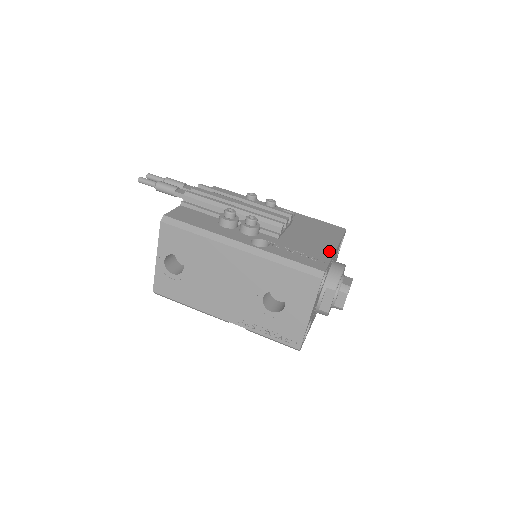
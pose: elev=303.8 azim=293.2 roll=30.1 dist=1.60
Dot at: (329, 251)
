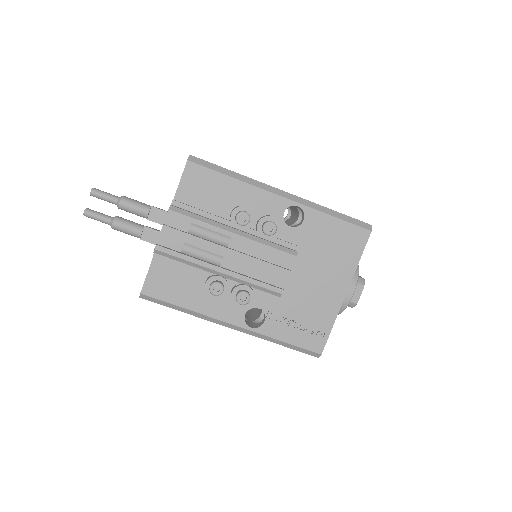
Dot at: (334, 307)
